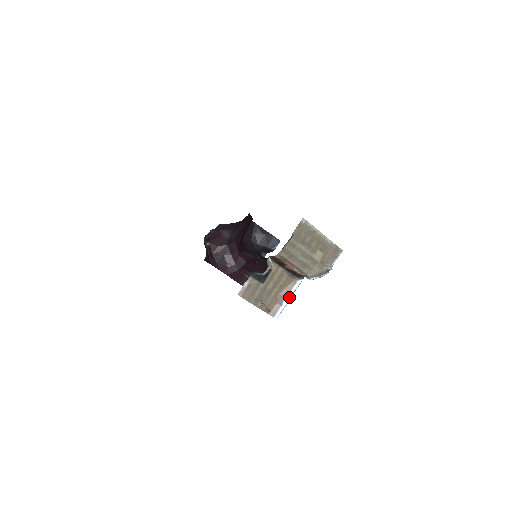
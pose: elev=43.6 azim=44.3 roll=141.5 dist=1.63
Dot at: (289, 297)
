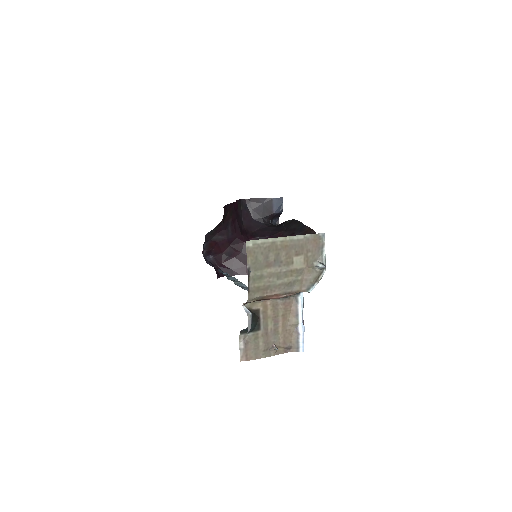
Dot at: (301, 320)
